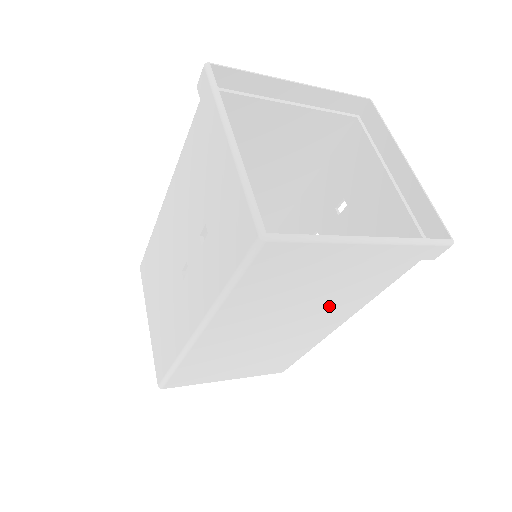
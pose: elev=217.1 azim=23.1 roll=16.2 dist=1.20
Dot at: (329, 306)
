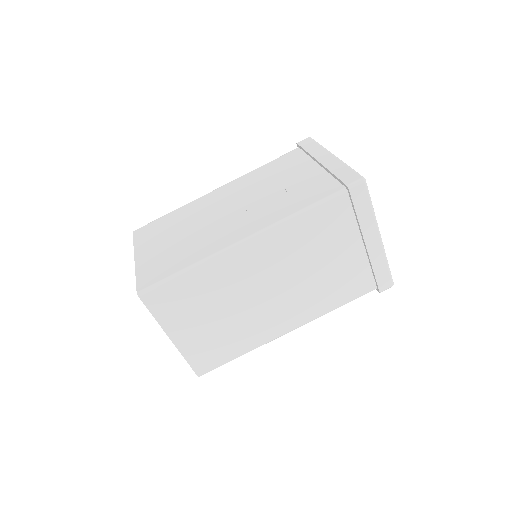
Dot at: (310, 293)
